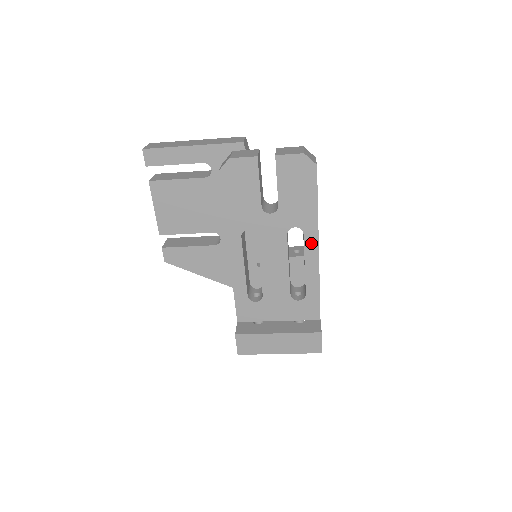
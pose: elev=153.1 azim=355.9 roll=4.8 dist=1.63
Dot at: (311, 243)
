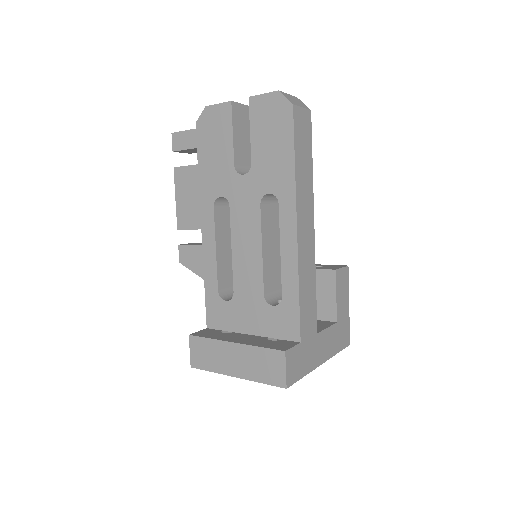
Dot at: (288, 217)
